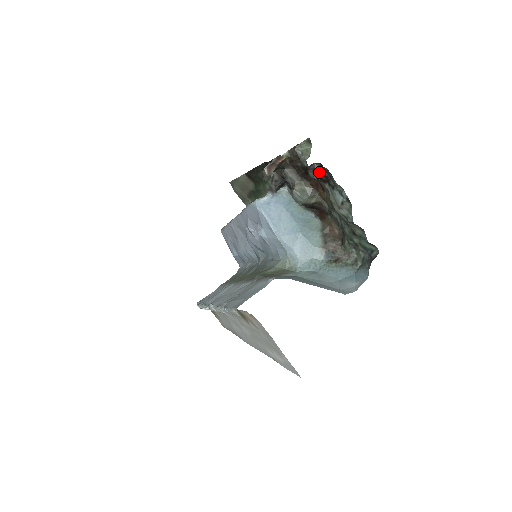
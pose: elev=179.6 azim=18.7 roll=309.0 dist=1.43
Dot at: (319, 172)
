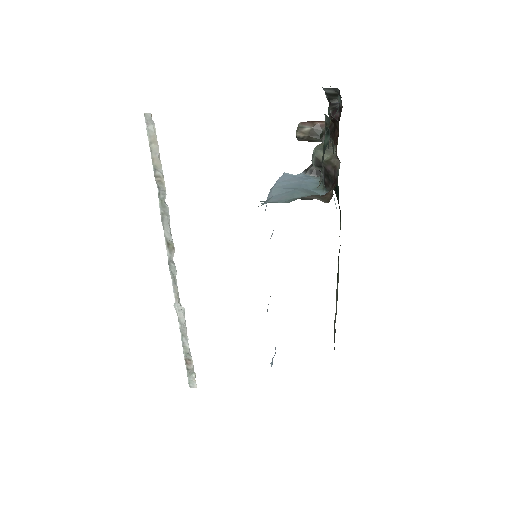
Dot at: (337, 107)
